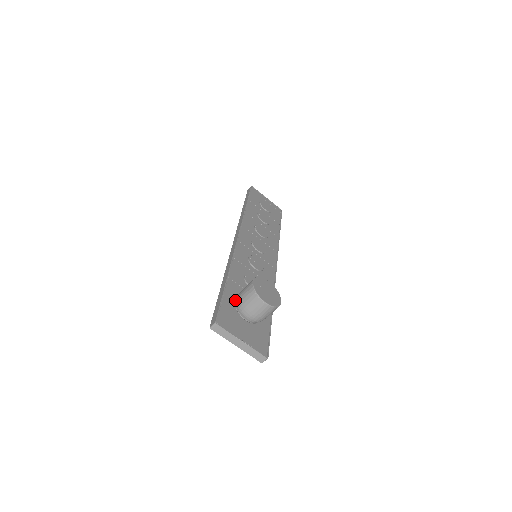
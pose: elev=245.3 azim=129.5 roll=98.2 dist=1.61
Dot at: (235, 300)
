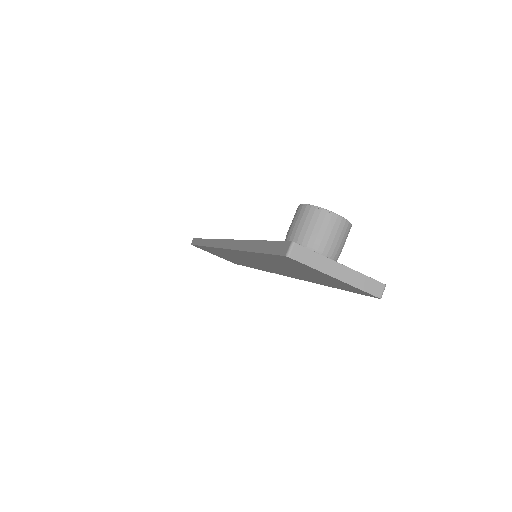
Dot at: occluded
